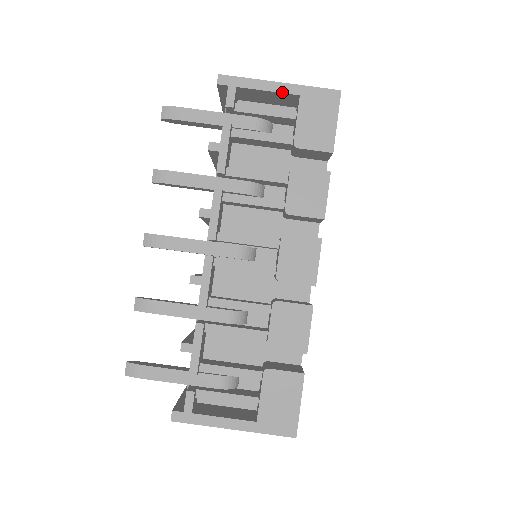
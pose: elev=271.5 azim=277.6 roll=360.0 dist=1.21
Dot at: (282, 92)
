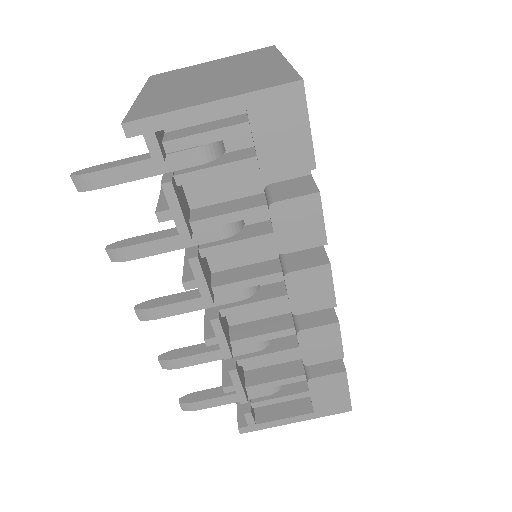
Dot at: (220, 115)
